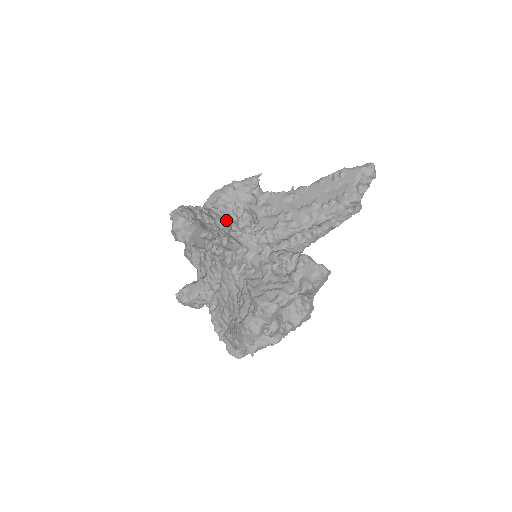
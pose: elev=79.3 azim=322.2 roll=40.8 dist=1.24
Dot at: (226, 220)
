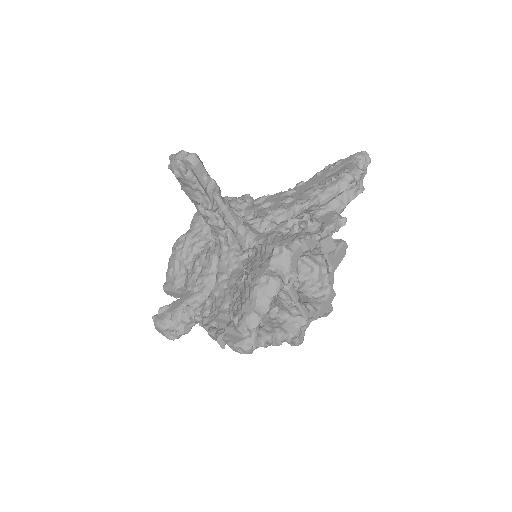
Dot at: occluded
